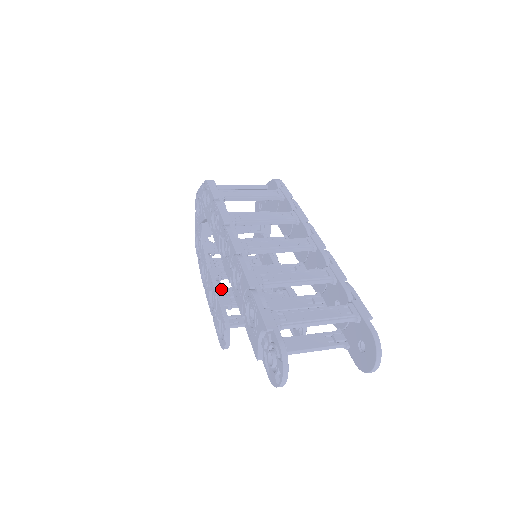
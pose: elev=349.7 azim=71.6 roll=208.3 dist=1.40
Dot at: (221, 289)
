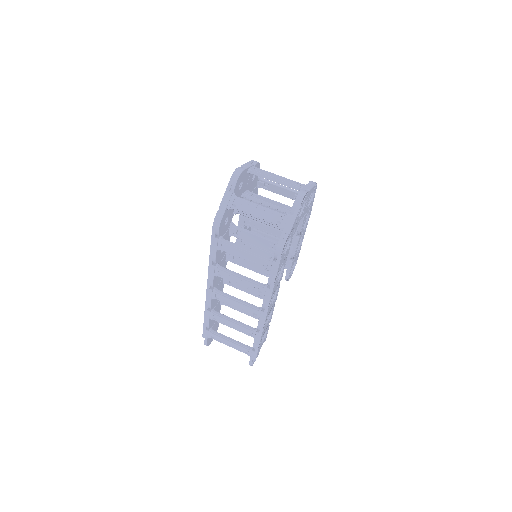
Dot at: occluded
